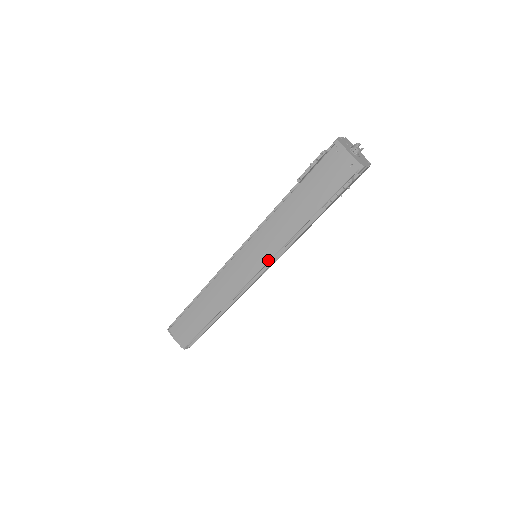
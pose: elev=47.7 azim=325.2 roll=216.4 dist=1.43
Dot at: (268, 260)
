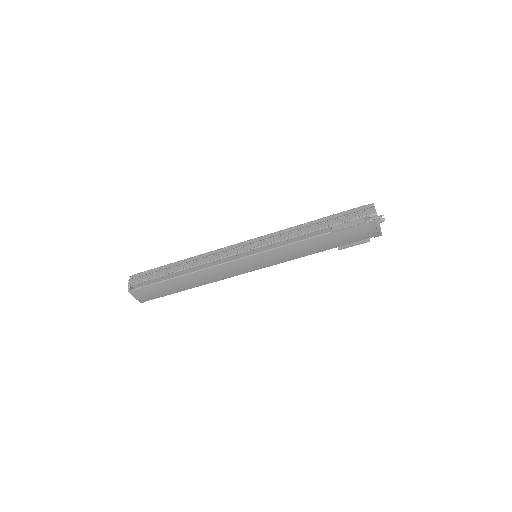
Dot at: (271, 265)
